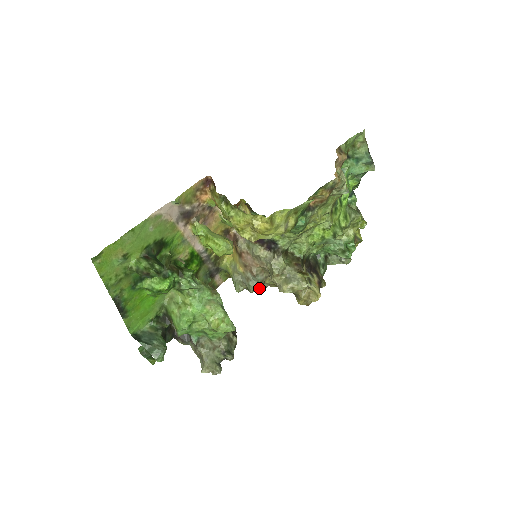
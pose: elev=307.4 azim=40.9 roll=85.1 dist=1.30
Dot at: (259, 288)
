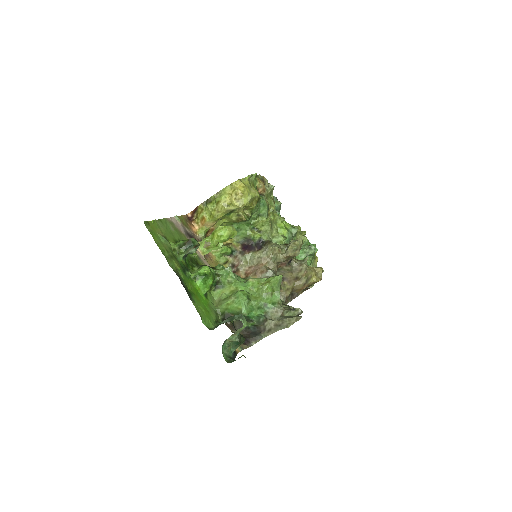
Dot at: occluded
